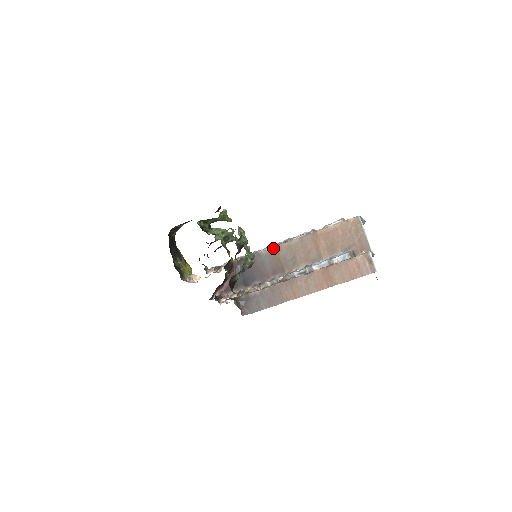
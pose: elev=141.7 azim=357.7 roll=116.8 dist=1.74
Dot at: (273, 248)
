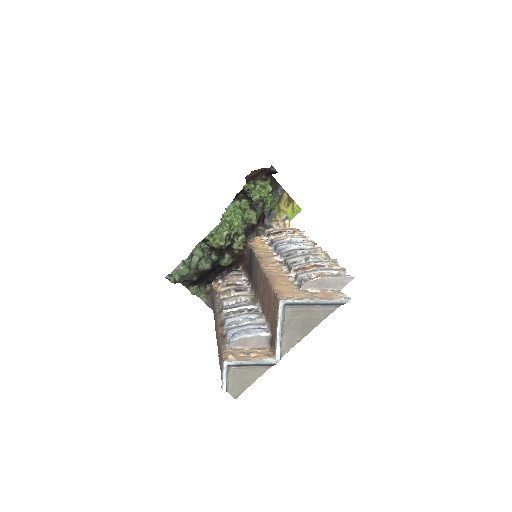
Dot at: (258, 261)
